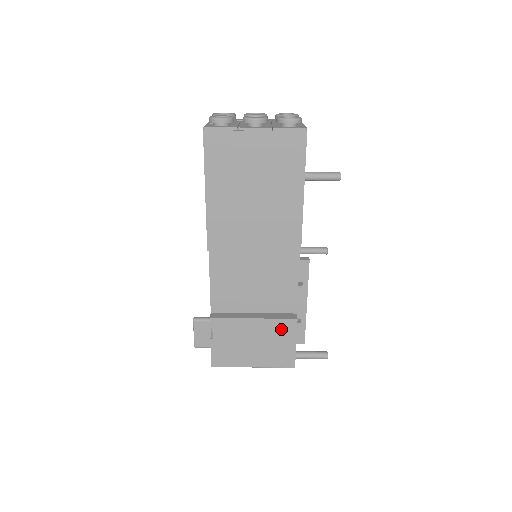
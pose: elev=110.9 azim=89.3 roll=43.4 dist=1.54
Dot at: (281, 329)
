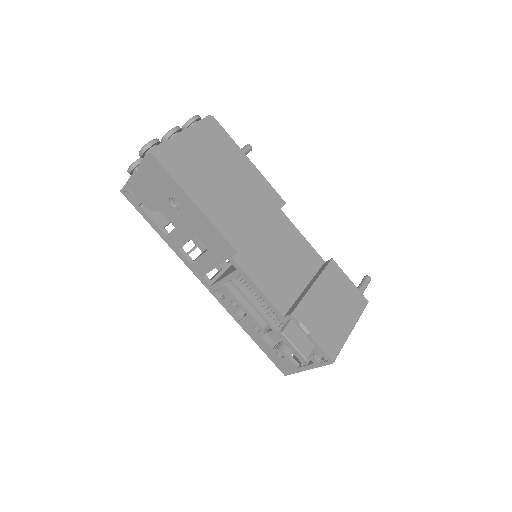
Dot at: (333, 277)
